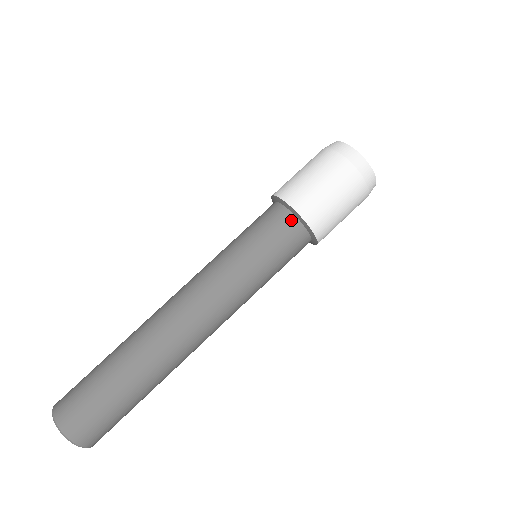
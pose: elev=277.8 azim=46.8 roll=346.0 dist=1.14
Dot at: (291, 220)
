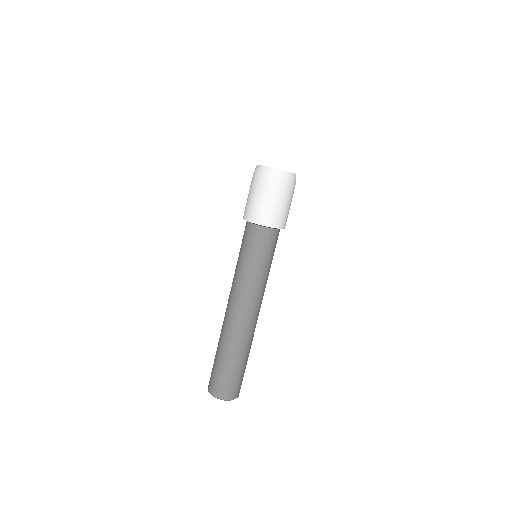
Dot at: (276, 233)
